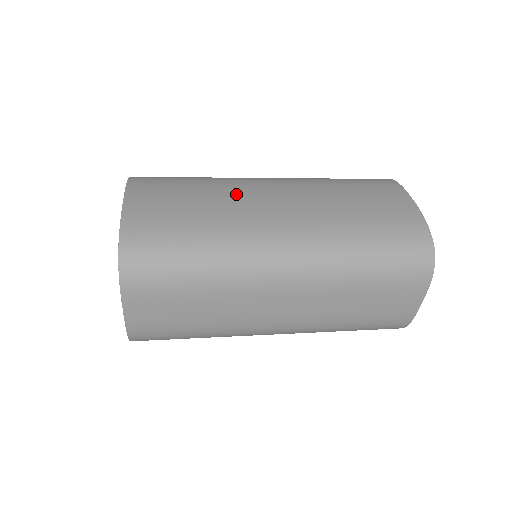
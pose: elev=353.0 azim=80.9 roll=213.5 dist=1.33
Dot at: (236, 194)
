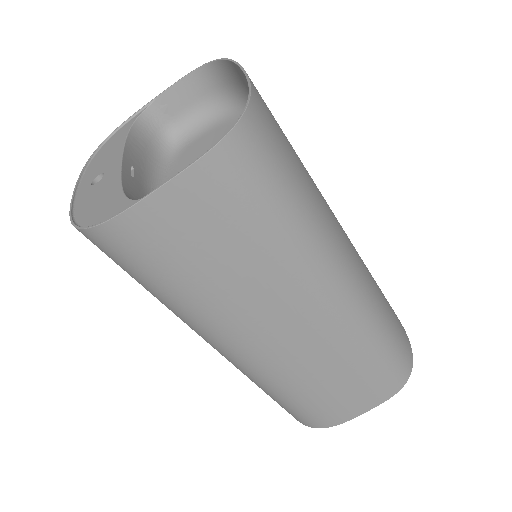
Dot at: occluded
